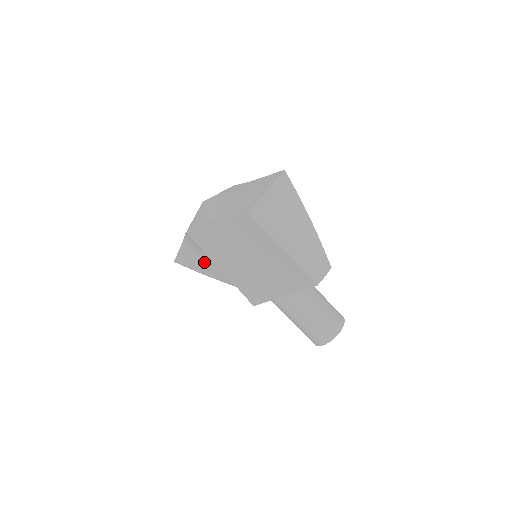
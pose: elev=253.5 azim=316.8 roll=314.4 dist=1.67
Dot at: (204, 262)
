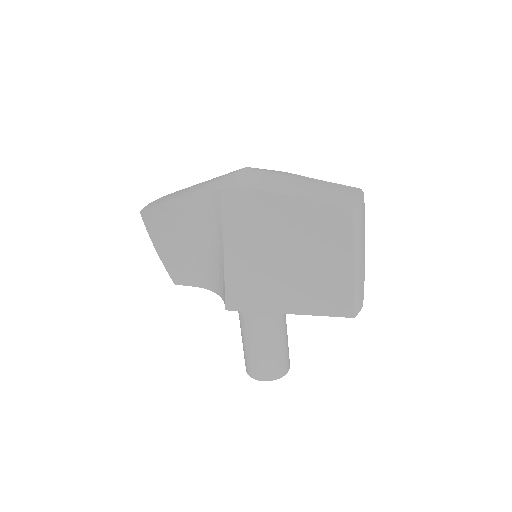
Dot at: (177, 232)
